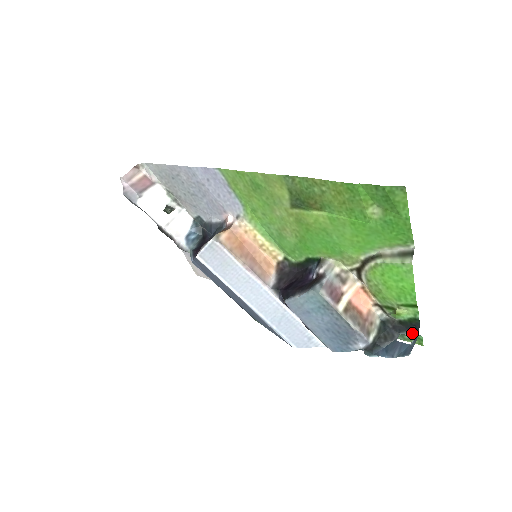
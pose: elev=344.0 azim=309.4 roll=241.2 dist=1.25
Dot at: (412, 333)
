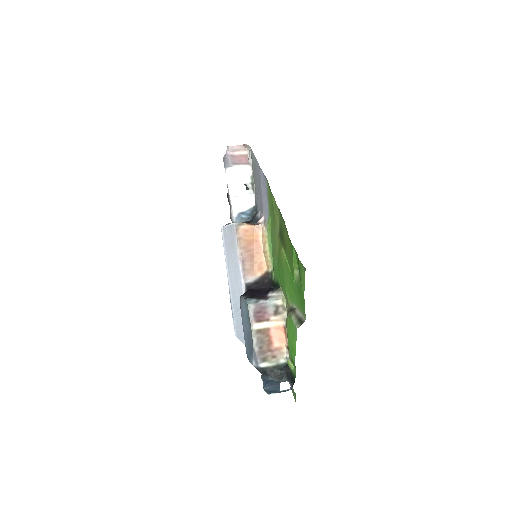
Dot at: occluded
